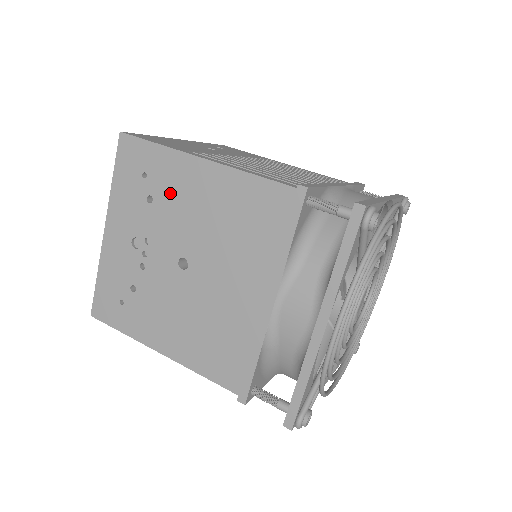
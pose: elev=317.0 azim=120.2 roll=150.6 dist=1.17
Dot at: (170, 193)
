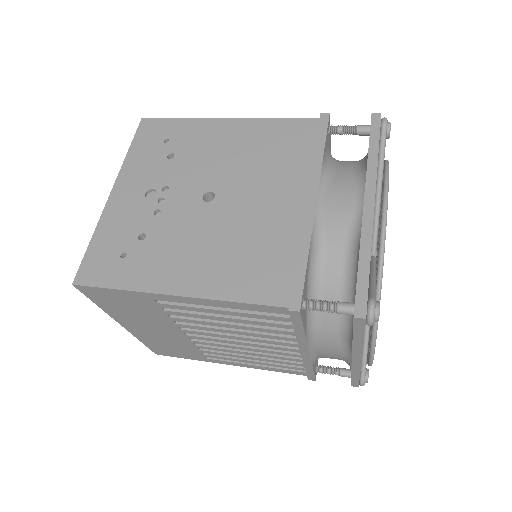
Dot at: (194, 147)
